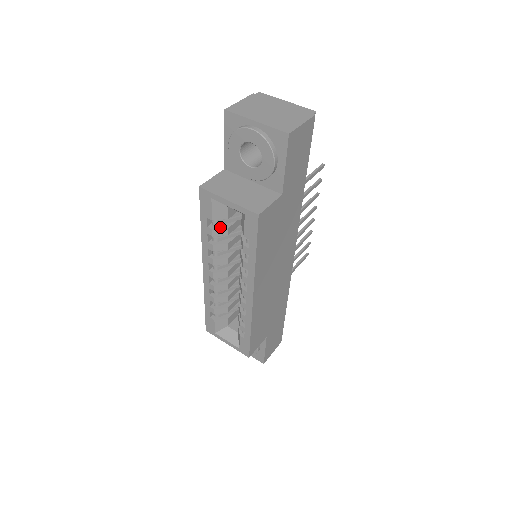
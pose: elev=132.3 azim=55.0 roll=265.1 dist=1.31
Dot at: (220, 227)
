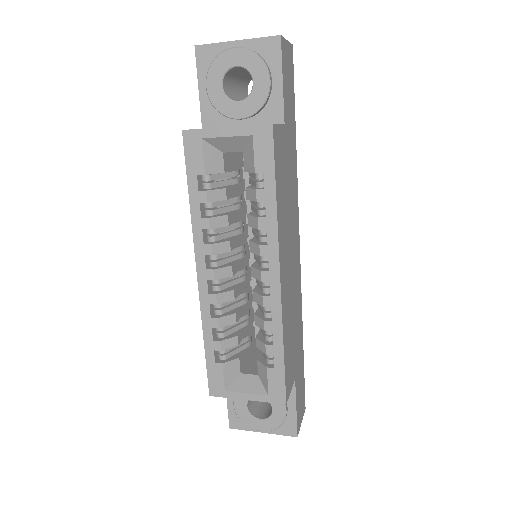
Dot at: (215, 189)
